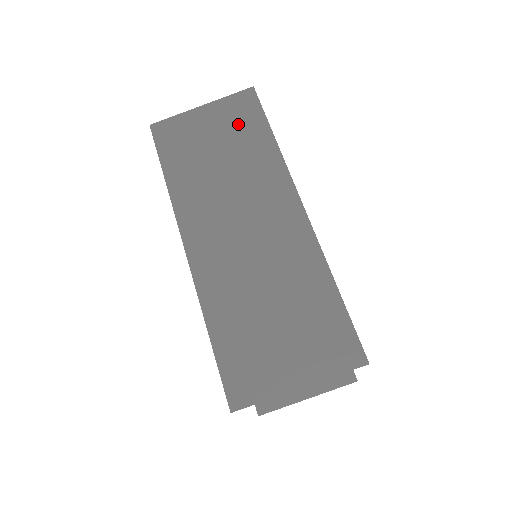
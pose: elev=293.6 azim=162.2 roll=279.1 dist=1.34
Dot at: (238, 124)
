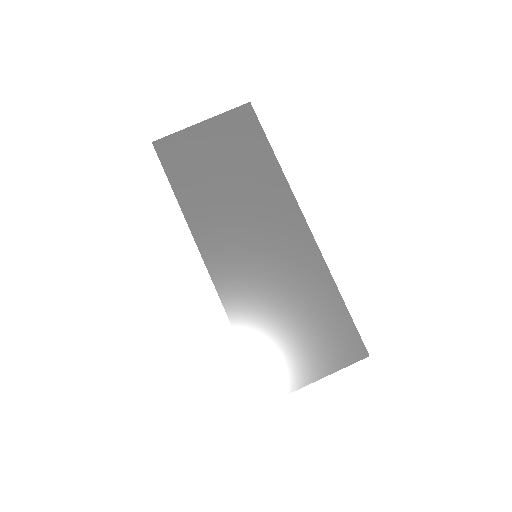
Dot at: (240, 143)
